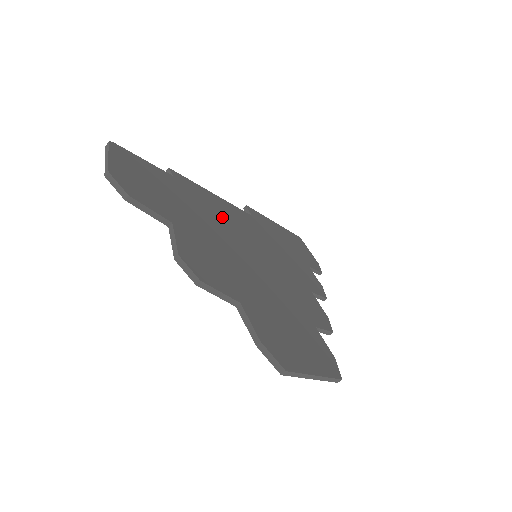
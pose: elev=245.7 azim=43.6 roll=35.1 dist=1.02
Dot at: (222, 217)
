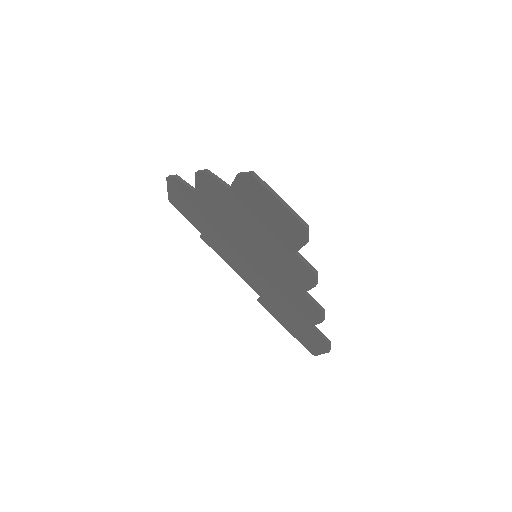
Dot at: occluded
